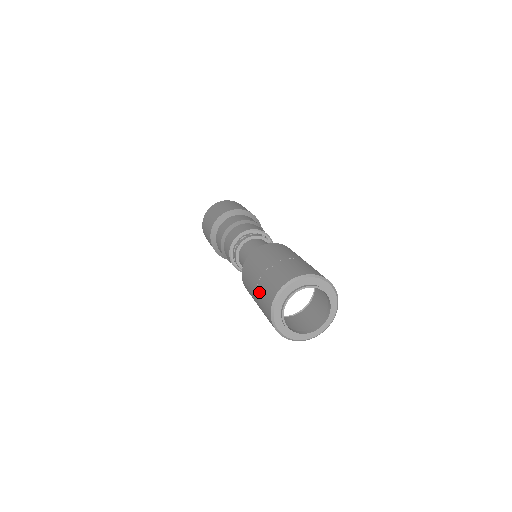
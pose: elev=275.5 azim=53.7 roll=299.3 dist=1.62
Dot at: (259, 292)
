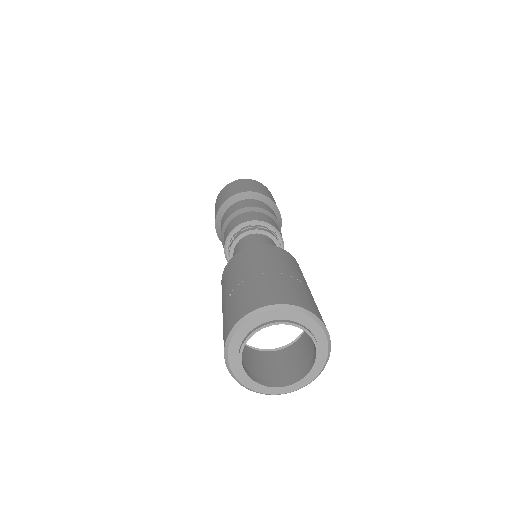
Dot at: occluded
